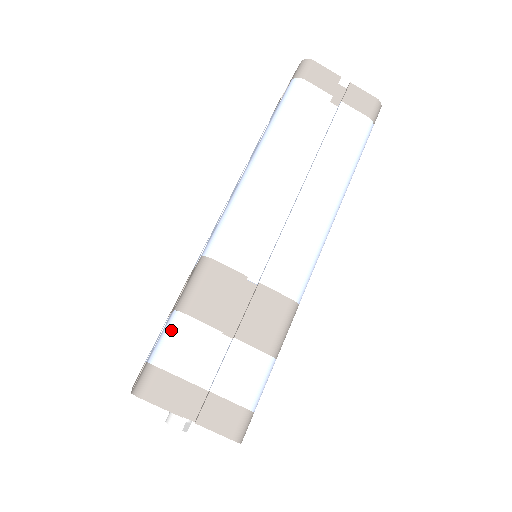
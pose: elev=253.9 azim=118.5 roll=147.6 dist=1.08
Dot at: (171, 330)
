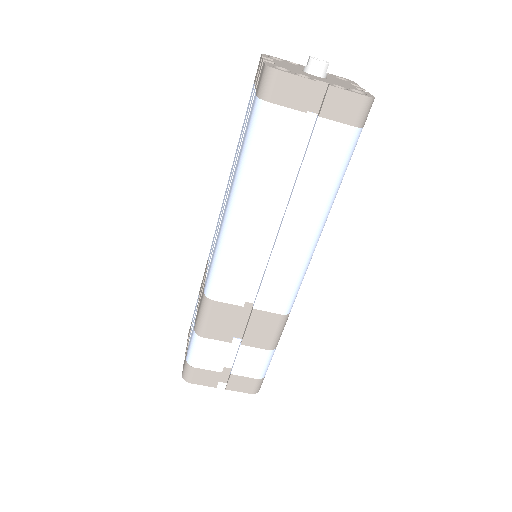
Dot at: (195, 346)
